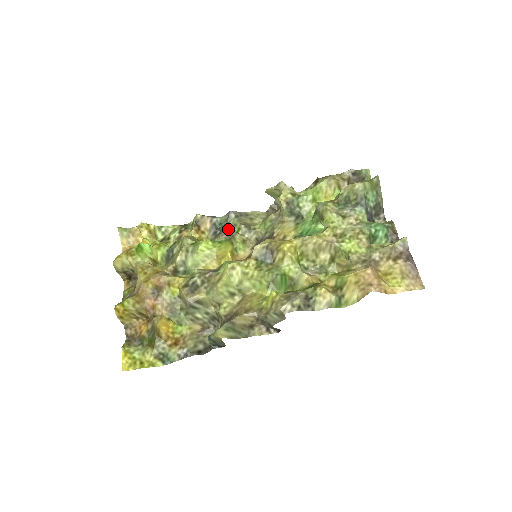
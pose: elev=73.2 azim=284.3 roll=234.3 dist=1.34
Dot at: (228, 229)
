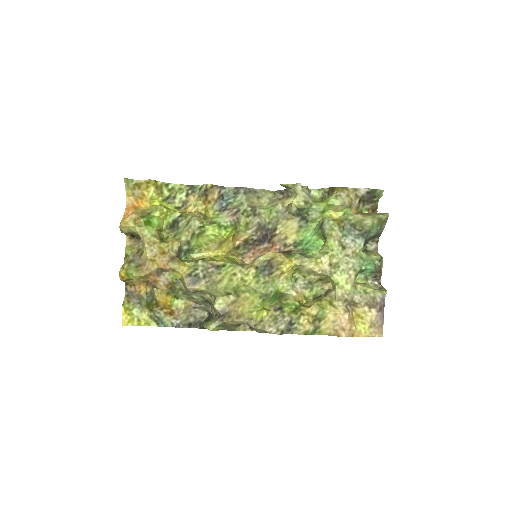
Dot at: (234, 207)
